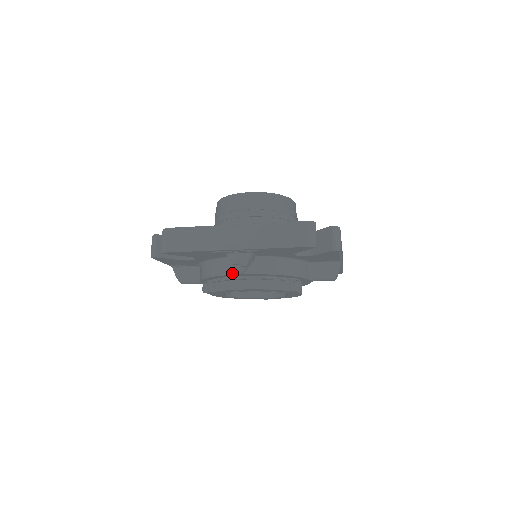
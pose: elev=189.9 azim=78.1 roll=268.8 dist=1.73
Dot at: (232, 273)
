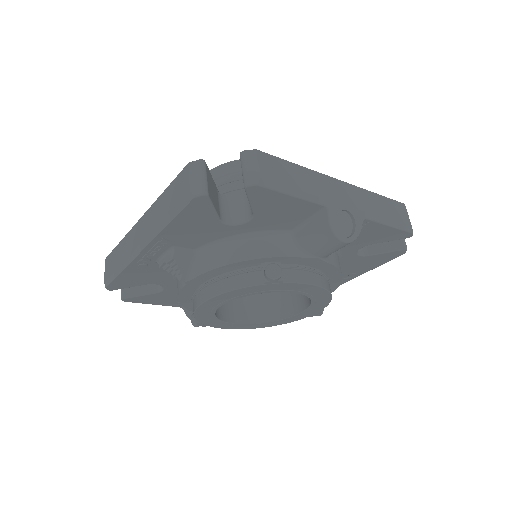
Dot at: (181, 286)
